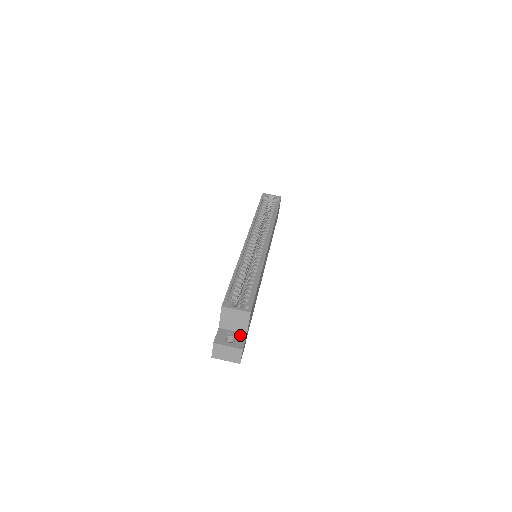
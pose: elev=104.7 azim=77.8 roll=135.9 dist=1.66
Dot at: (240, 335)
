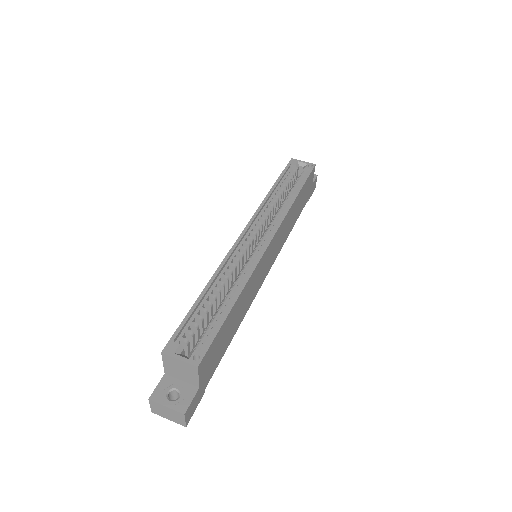
Dot at: (189, 389)
